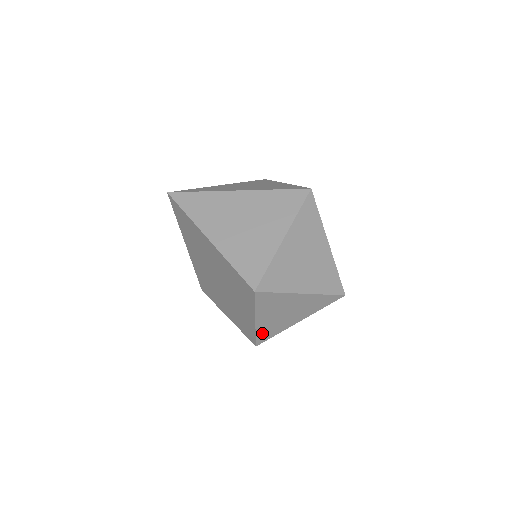
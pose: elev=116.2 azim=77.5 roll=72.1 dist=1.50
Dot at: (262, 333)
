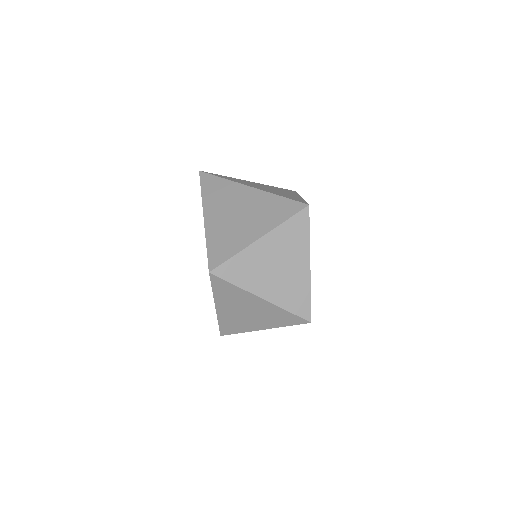
Dot at: (225, 324)
